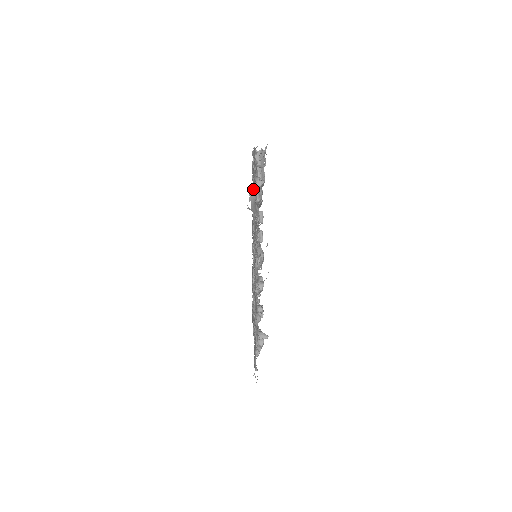
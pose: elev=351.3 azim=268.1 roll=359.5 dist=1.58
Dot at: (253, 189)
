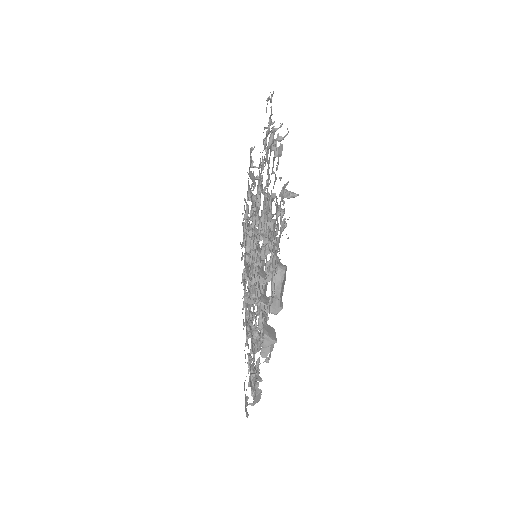
Dot at: (251, 173)
